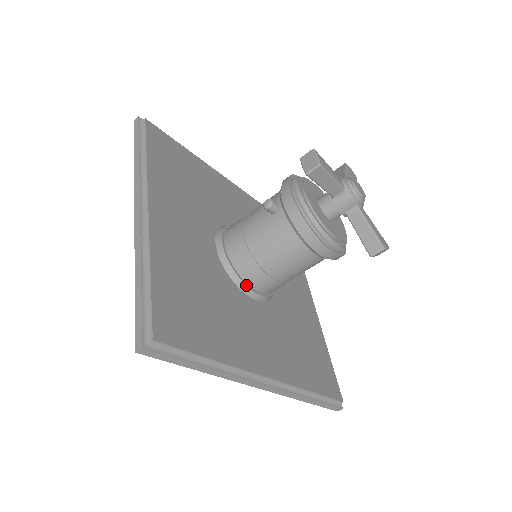
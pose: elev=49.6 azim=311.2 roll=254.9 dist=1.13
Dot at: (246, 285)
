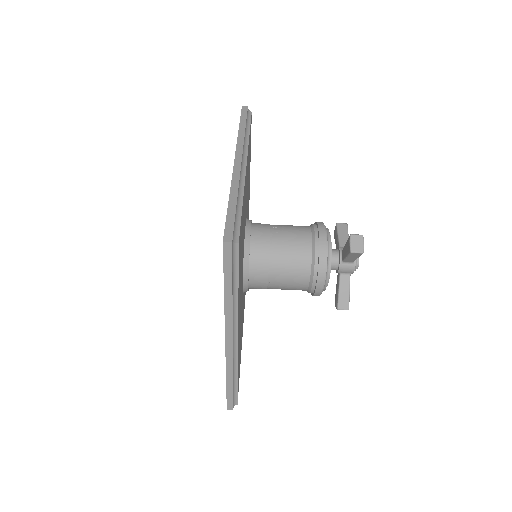
Dot at: (251, 222)
